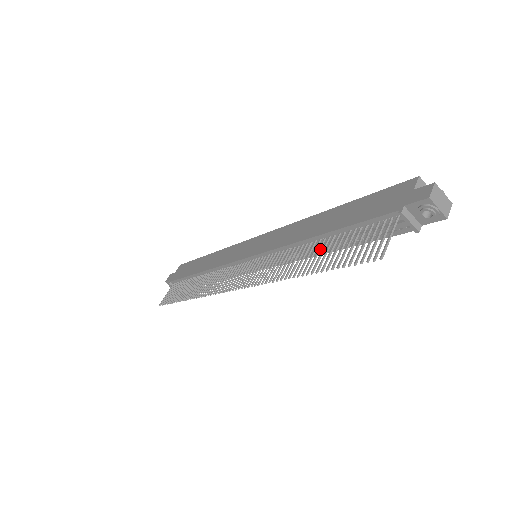
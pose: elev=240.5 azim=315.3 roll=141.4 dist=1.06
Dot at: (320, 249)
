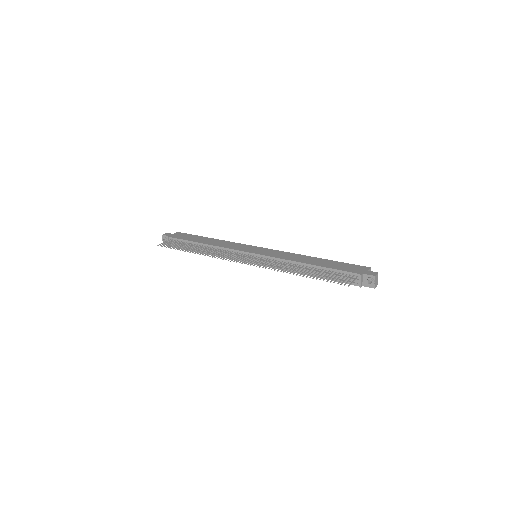
Dot at: occluded
